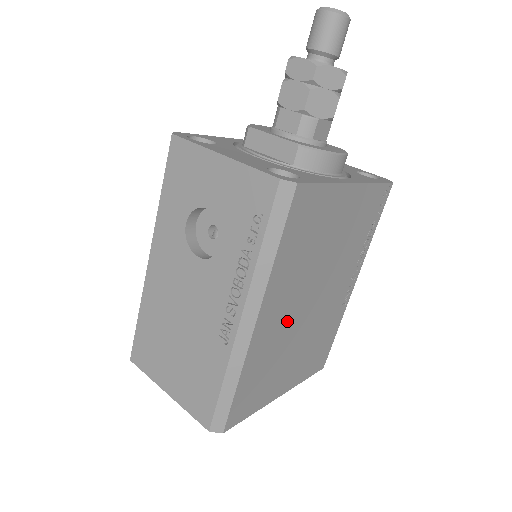
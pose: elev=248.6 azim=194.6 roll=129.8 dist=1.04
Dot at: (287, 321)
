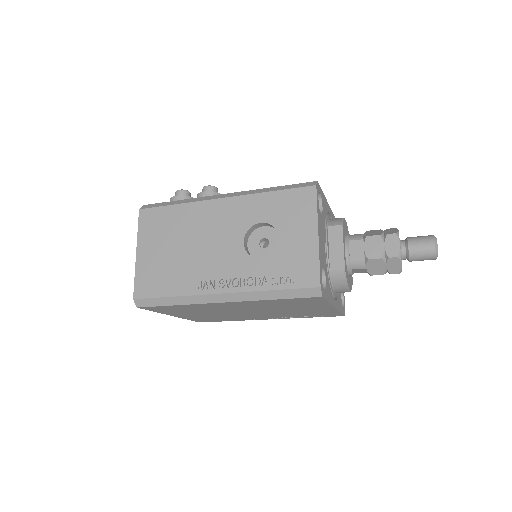
Dot at: (229, 309)
